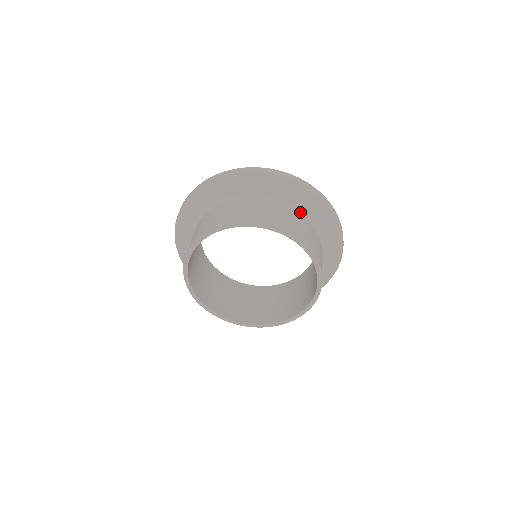
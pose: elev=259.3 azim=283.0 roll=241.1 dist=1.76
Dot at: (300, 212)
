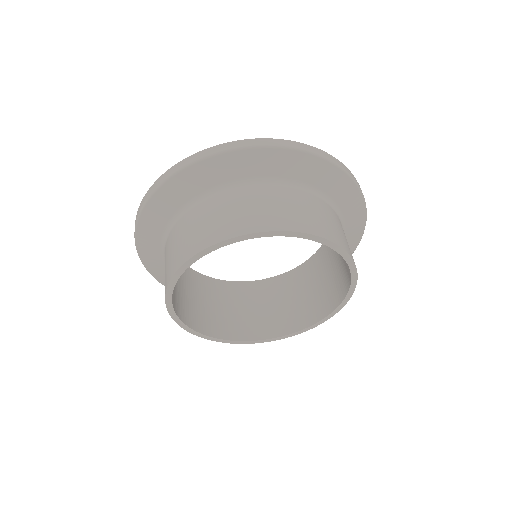
Dot at: (220, 191)
